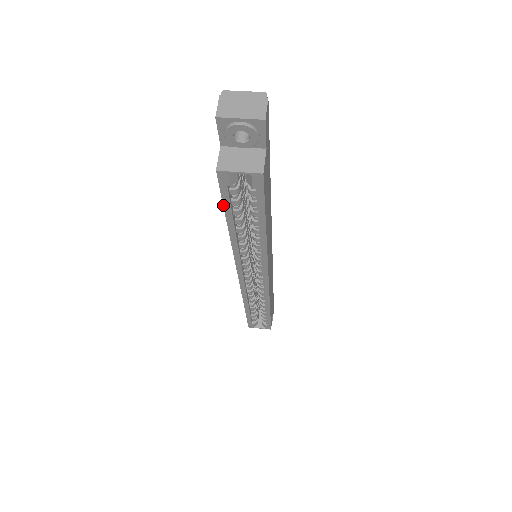
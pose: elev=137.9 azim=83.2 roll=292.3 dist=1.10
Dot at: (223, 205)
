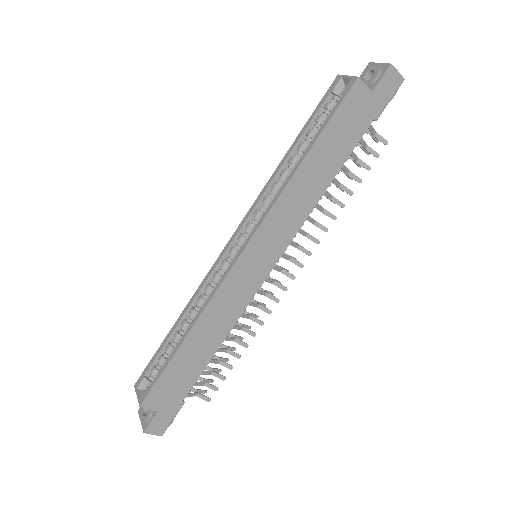
Dot at: (311, 115)
